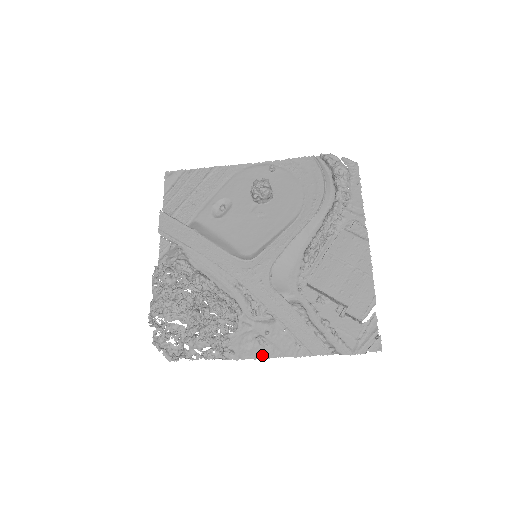
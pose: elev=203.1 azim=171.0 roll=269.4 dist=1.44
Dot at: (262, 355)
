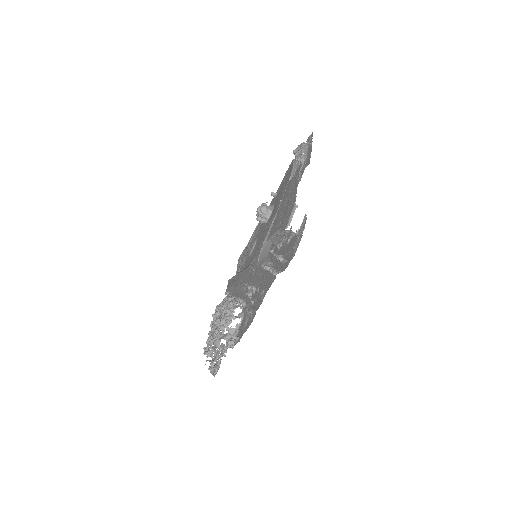
Dot at: (250, 323)
